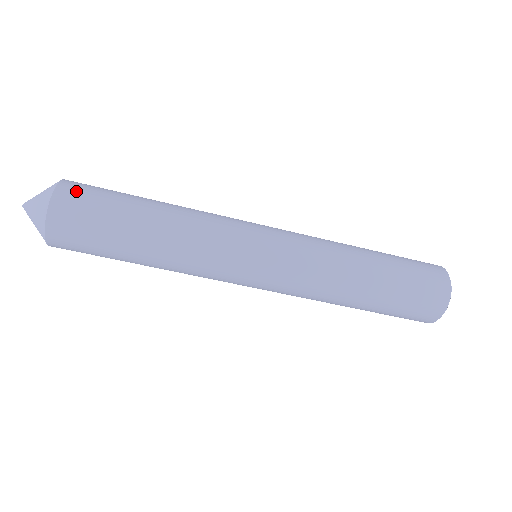
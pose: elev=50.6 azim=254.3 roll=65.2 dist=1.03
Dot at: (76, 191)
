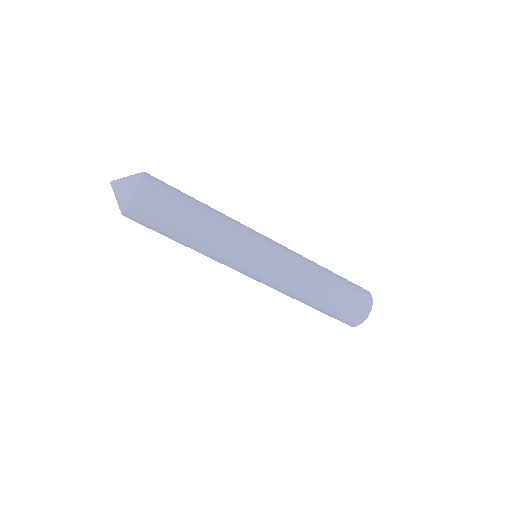
Dot at: (153, 189)
